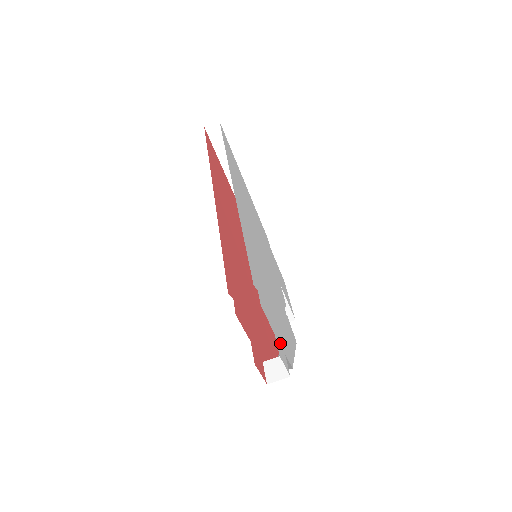
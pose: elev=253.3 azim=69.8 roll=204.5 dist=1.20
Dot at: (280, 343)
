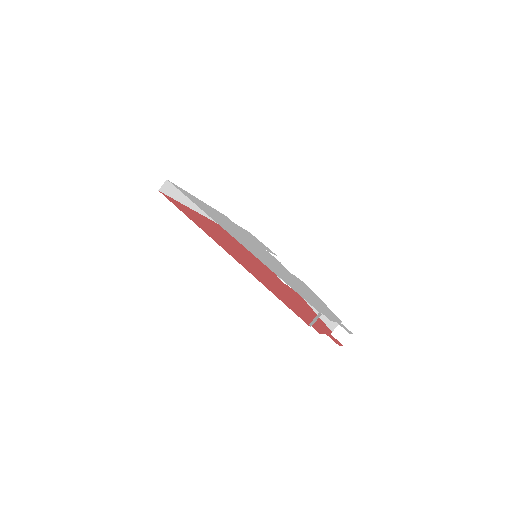
Dot at: (336, 320)
